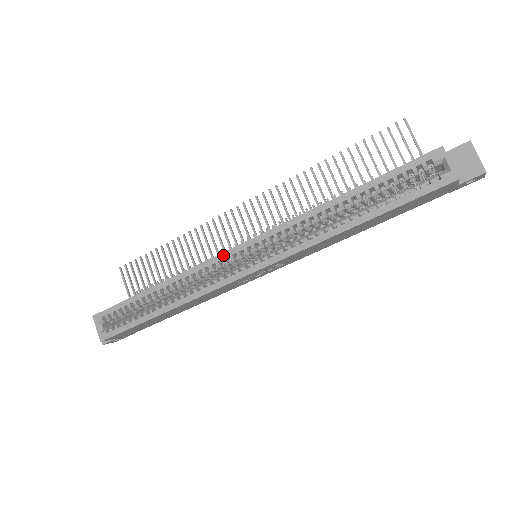
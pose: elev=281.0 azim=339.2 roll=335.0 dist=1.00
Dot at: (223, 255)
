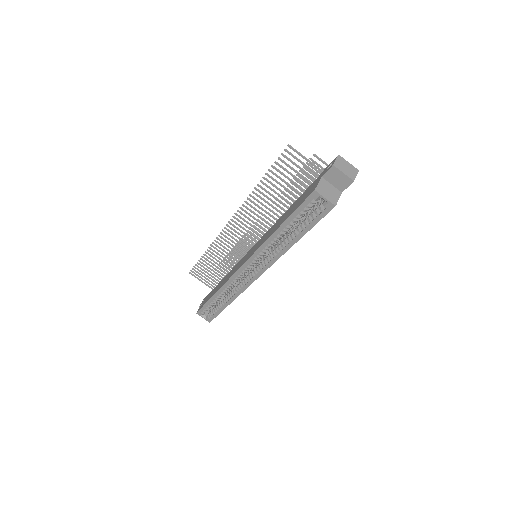
Dot at: (237, 273)
